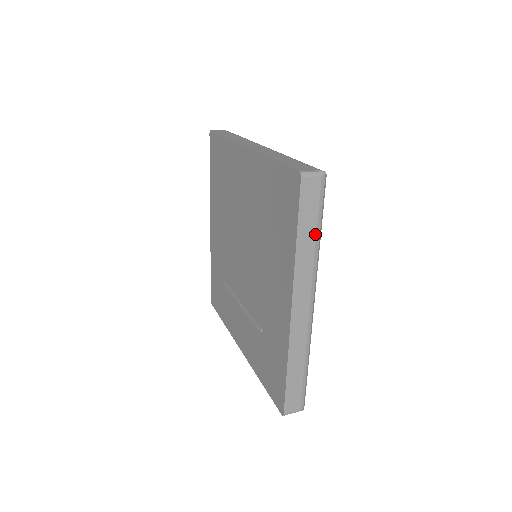
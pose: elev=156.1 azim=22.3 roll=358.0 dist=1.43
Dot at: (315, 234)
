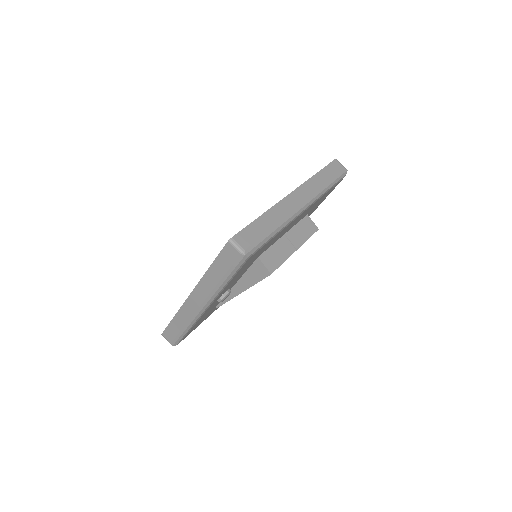
Dot at: (222, 277)
